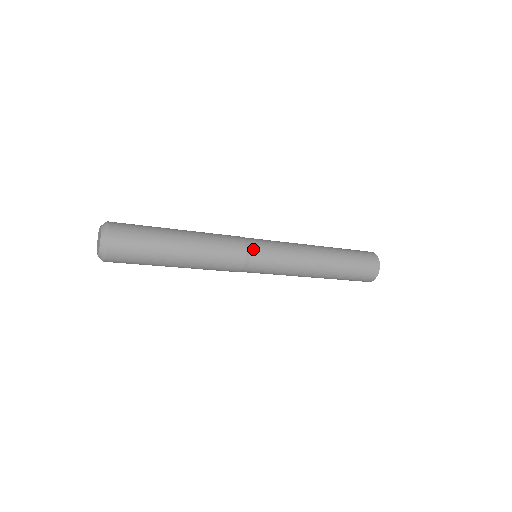
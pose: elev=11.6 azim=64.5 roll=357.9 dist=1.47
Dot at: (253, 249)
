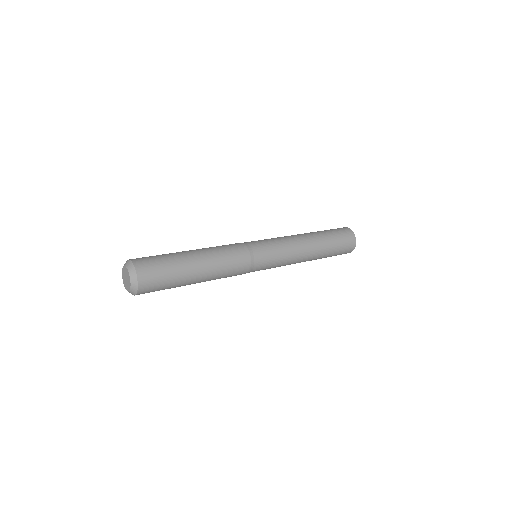
Dot at: (256, 264)
